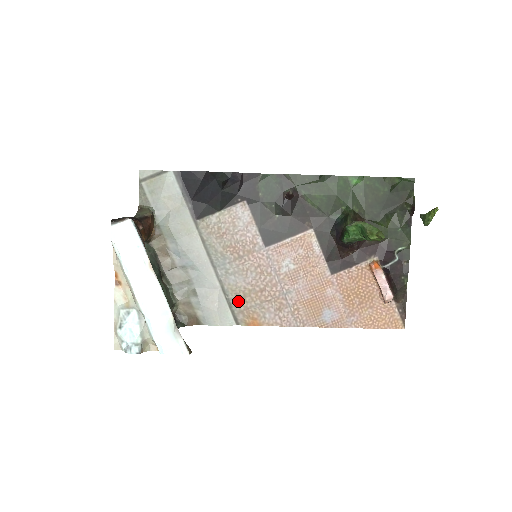
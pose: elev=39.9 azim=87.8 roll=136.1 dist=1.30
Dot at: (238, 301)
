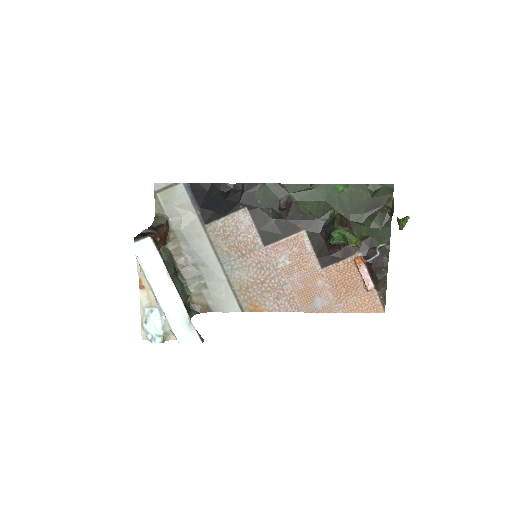
Dot at: (242, 292)
